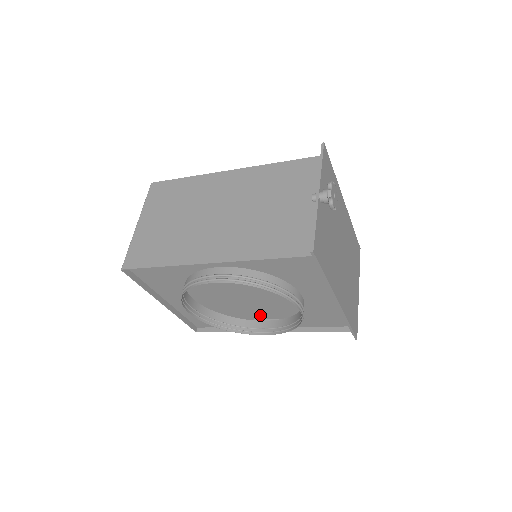
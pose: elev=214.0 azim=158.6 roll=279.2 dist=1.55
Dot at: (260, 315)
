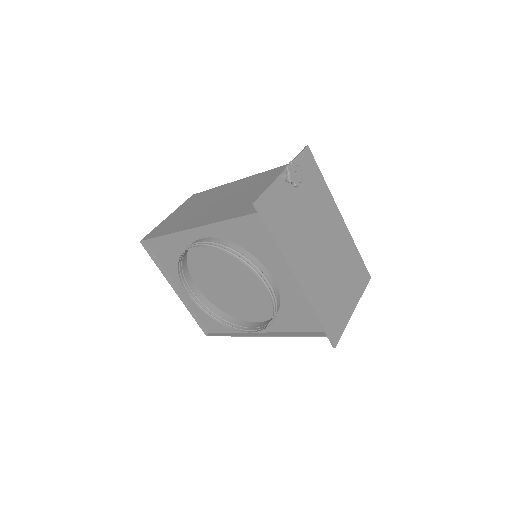
Dot at: (257, 320)
